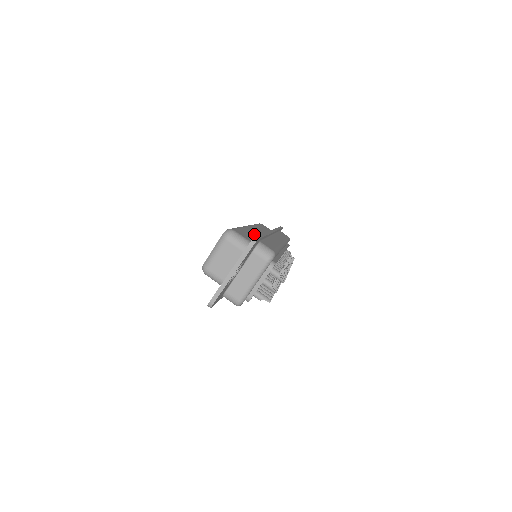
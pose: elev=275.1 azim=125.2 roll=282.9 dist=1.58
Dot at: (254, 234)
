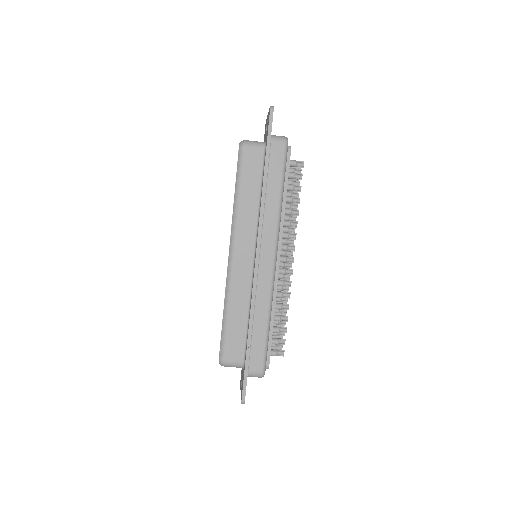
Dot at: (241, 302)
